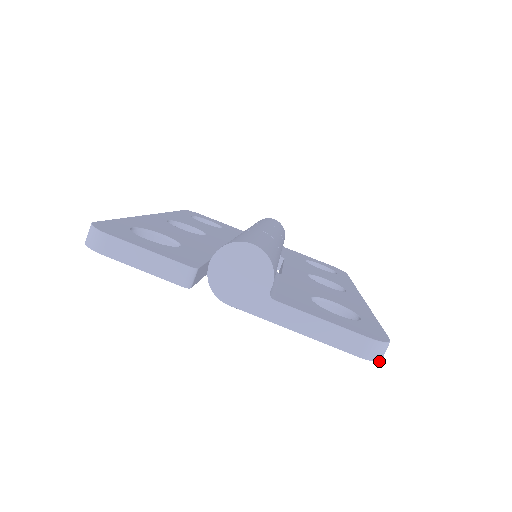
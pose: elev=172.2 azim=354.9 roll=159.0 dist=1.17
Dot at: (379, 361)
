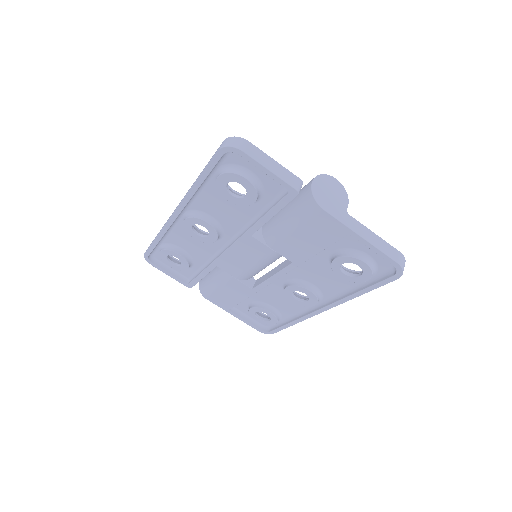
Dot at: occluded
